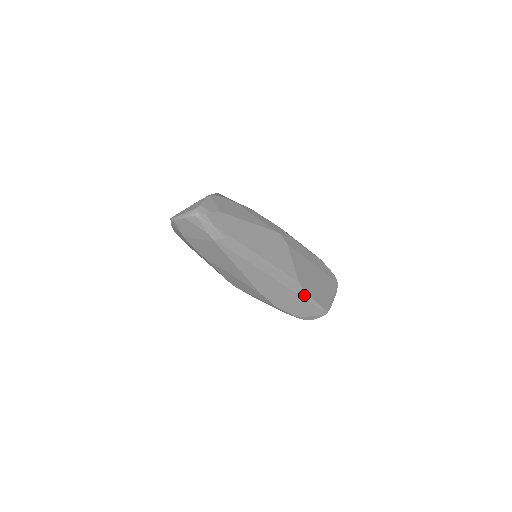
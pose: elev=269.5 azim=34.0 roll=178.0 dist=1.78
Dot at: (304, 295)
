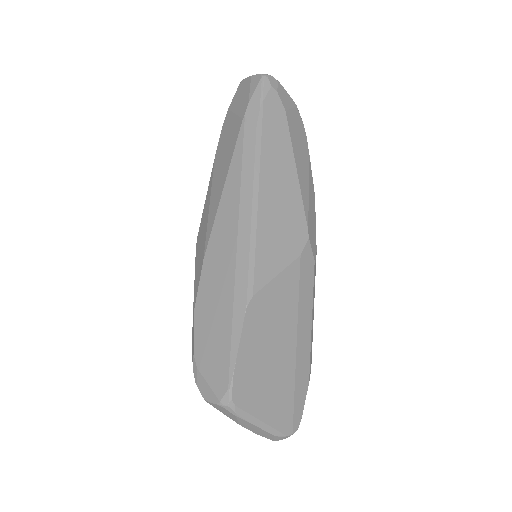
Dot at: (237, 323)
